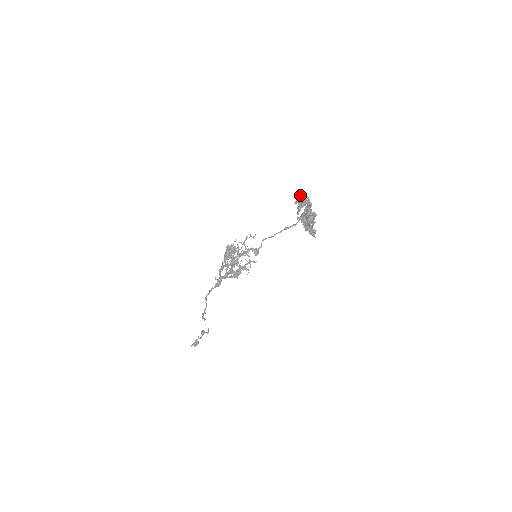
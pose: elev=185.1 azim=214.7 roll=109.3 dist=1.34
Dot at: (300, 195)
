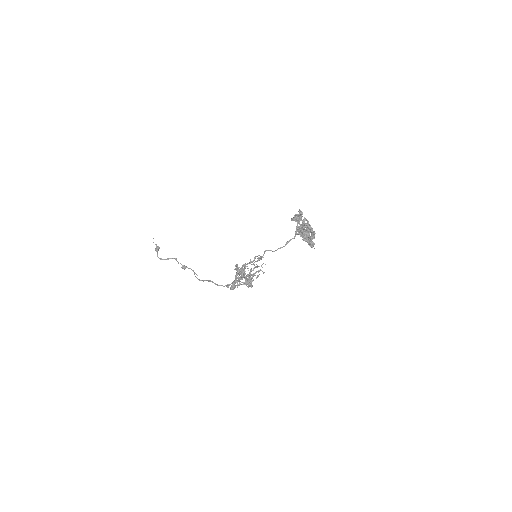
Dot at: (298, 216)
